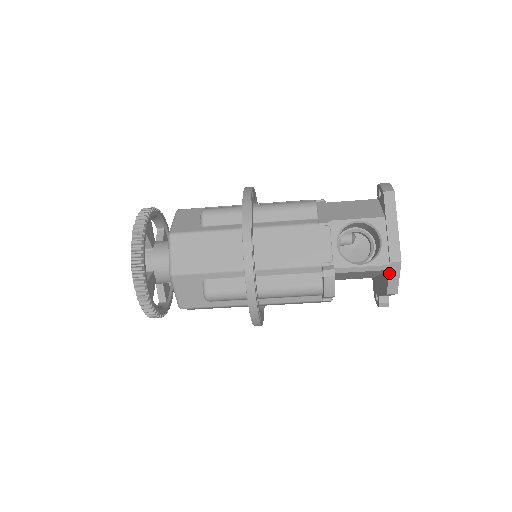
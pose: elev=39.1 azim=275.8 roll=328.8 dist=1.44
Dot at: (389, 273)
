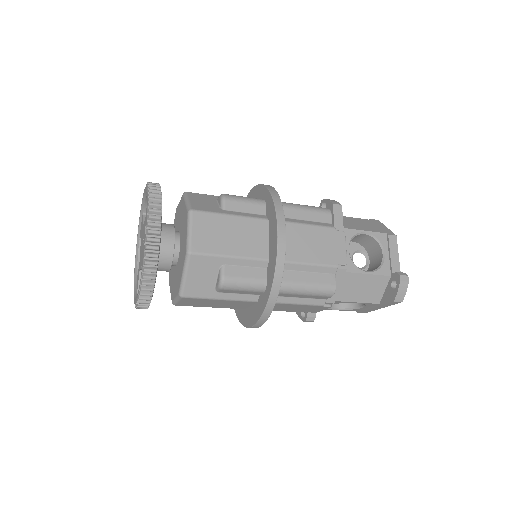
Dot at: occluded
